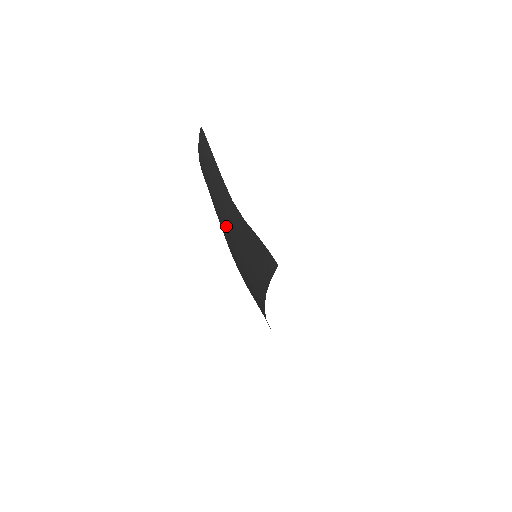
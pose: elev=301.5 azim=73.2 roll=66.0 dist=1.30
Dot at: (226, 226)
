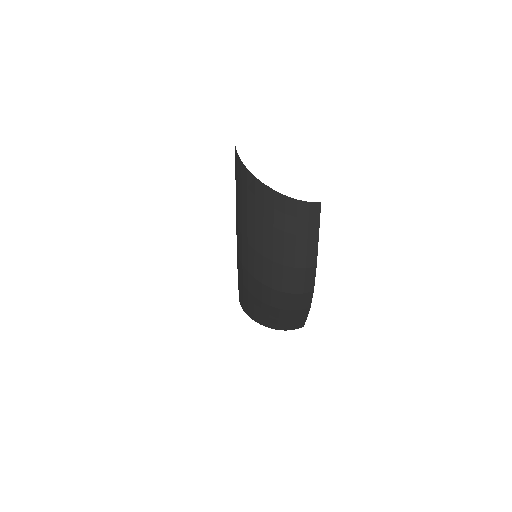
Dot at: occluded
